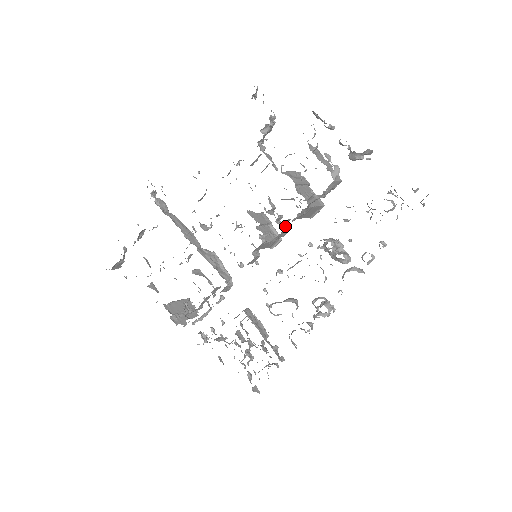
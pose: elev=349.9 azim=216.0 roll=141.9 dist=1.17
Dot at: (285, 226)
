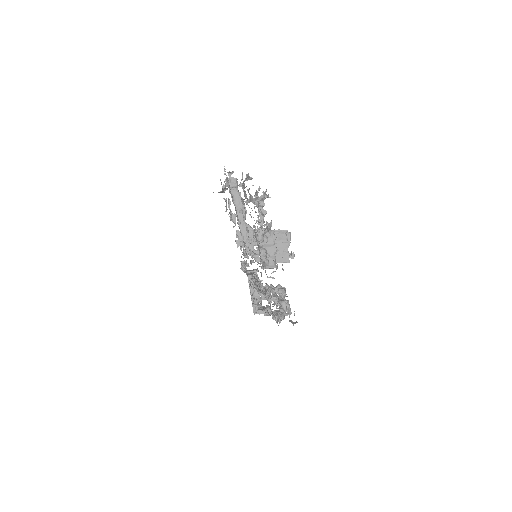
Dot at: occluded
